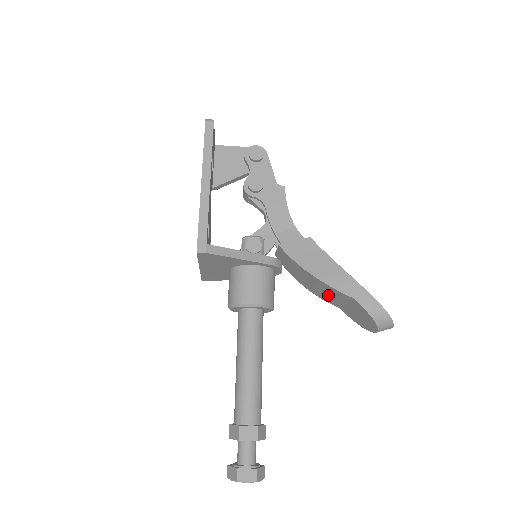
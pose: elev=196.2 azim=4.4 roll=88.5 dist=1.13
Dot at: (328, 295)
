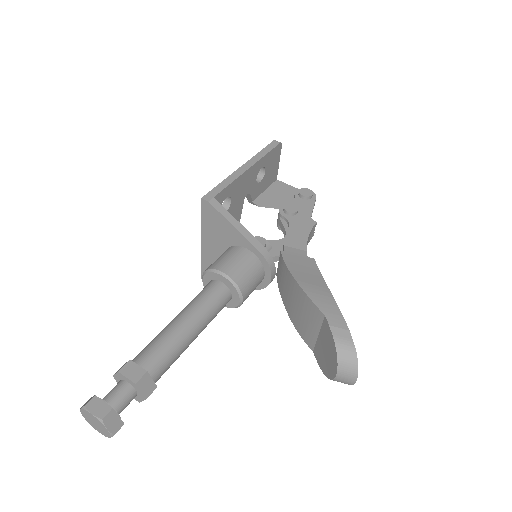
Dot at: (304, 319)
